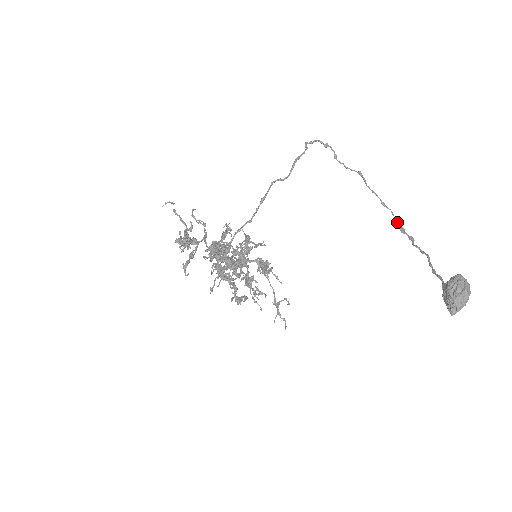
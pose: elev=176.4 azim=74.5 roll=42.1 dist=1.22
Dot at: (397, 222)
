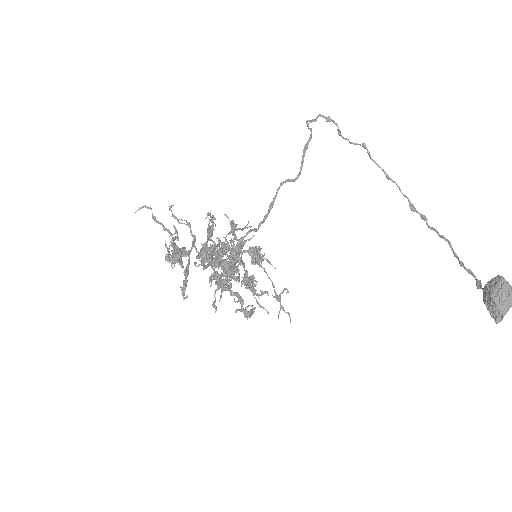
Dot at: occluded
